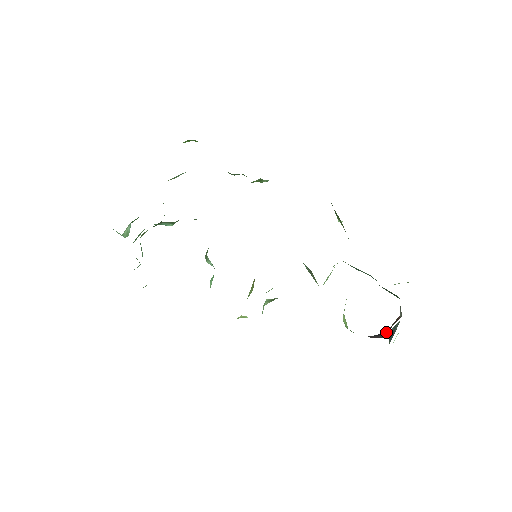
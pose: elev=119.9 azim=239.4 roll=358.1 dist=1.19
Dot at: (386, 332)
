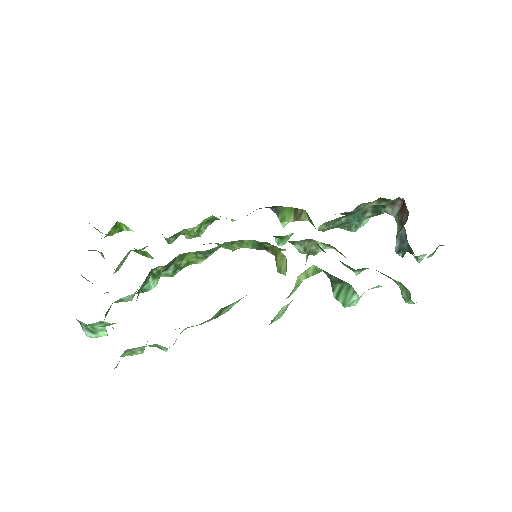
Dot at: (402, 223)
